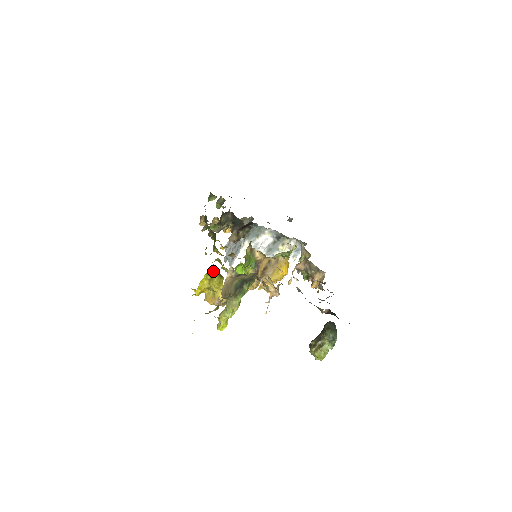
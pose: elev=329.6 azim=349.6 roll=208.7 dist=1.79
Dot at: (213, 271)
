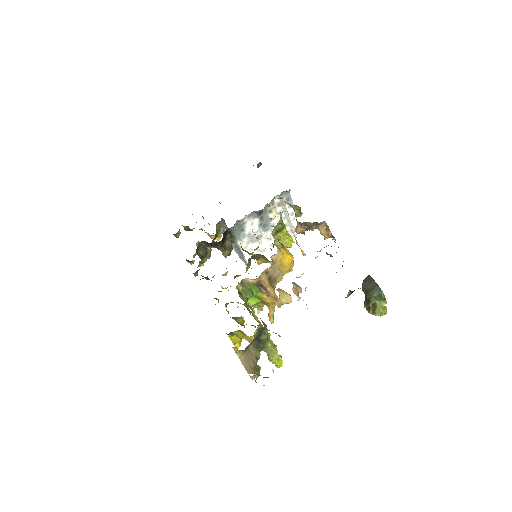
Dot at: (230, 332)
